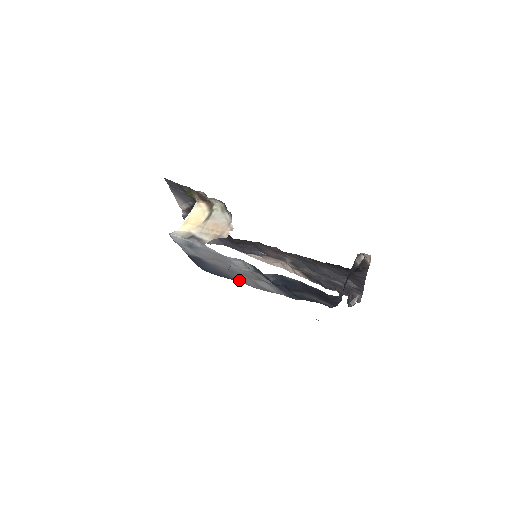
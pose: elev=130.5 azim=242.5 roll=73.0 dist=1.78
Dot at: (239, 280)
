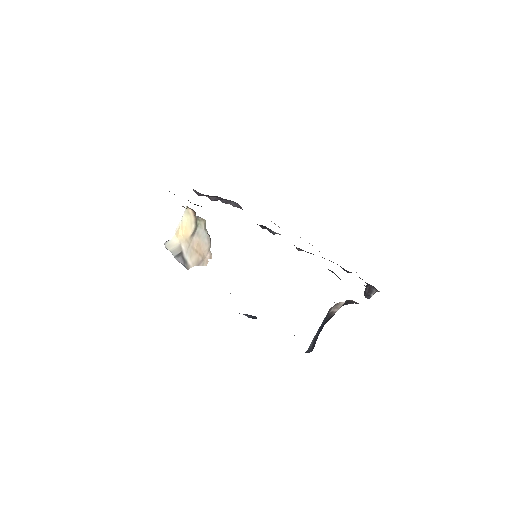
Dot at: occluded
